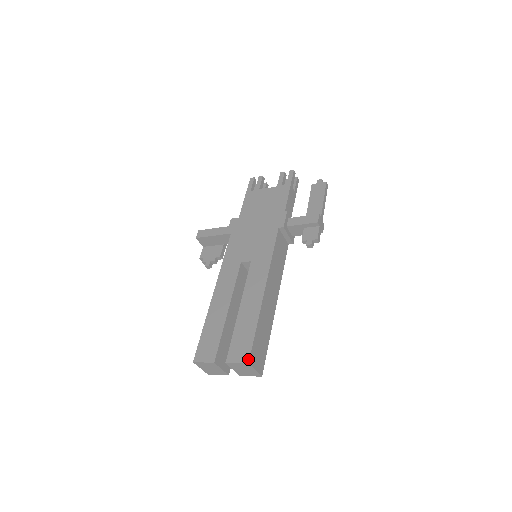
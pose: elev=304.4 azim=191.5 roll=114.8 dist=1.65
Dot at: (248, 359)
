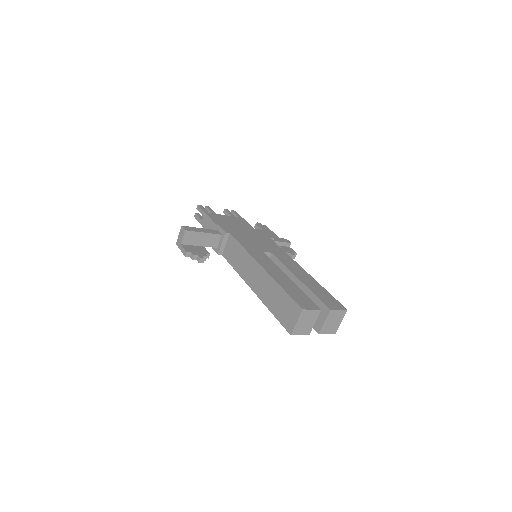
Dot at: (344, 307)
